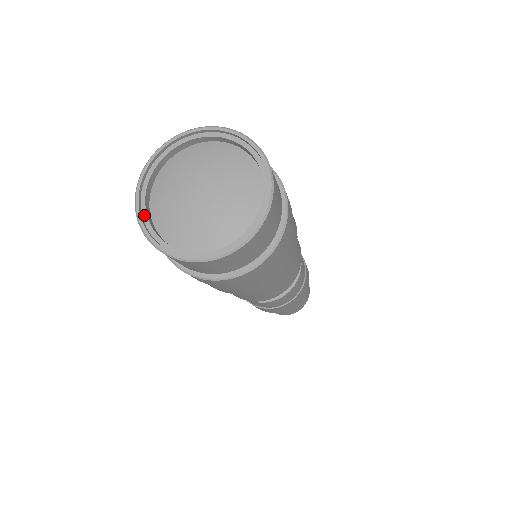
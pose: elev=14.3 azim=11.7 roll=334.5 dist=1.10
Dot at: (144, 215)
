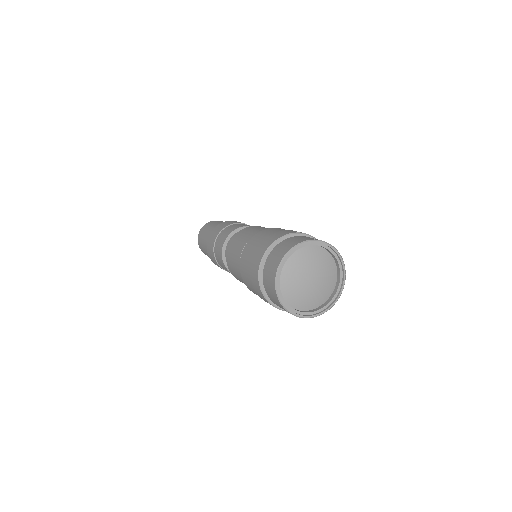
Dot at: (291, 309)
